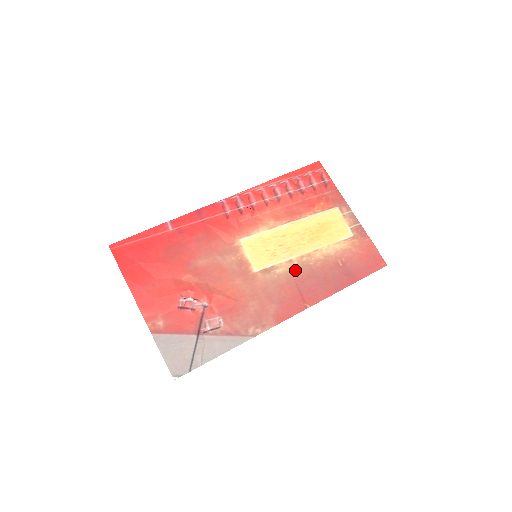
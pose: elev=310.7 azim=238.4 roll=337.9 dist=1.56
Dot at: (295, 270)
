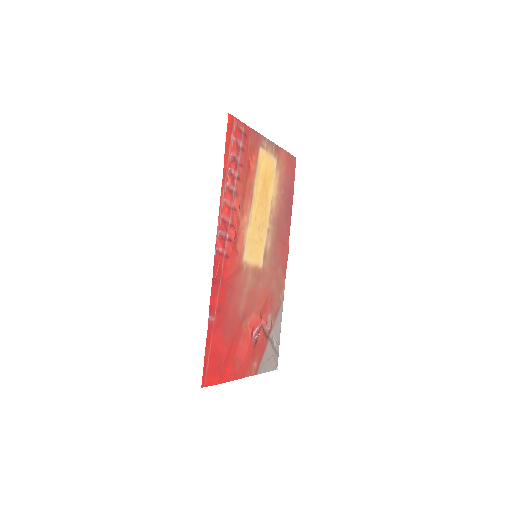
Dot at: (273, 233)
